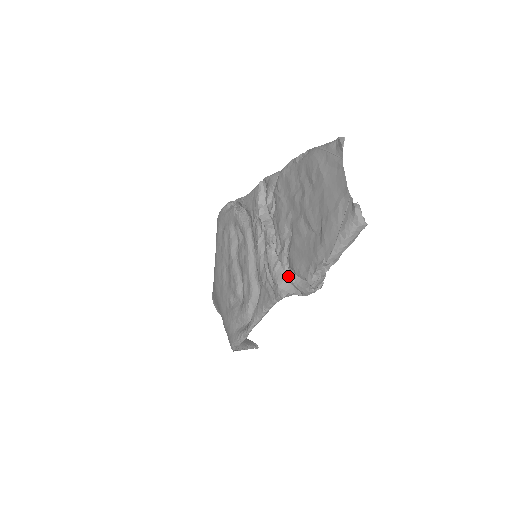
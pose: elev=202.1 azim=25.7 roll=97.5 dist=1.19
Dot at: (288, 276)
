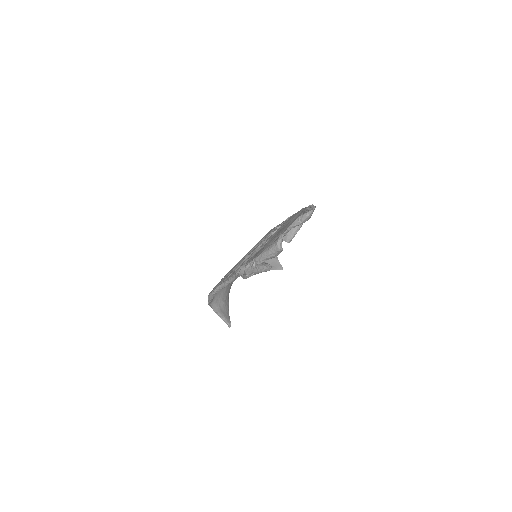
Dot at: occluded
